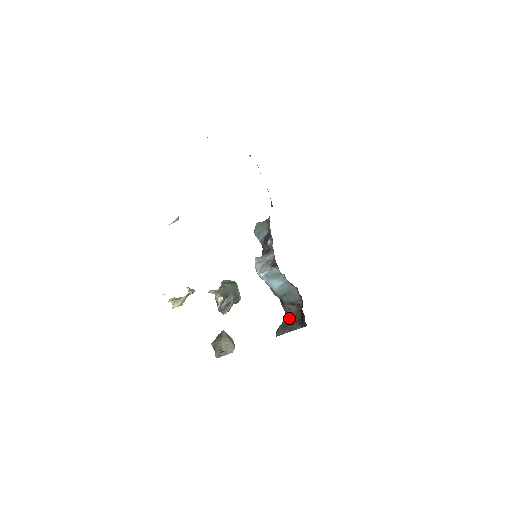
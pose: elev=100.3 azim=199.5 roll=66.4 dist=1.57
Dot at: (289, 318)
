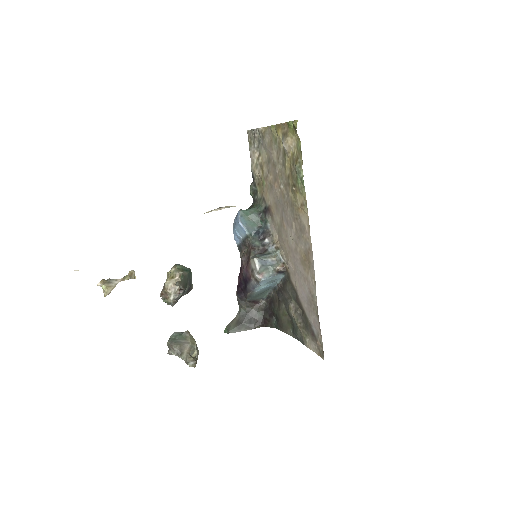
Dot at: (246, 315)
